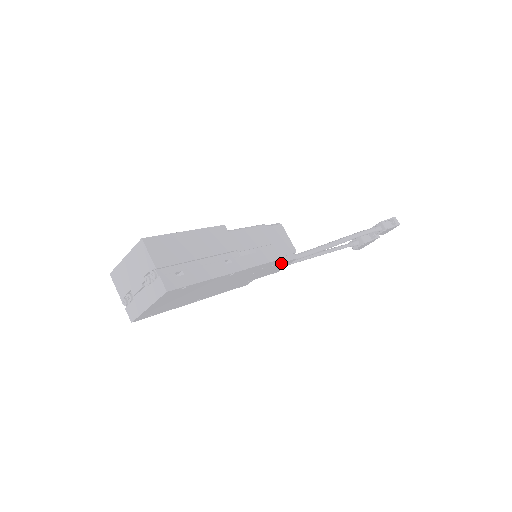
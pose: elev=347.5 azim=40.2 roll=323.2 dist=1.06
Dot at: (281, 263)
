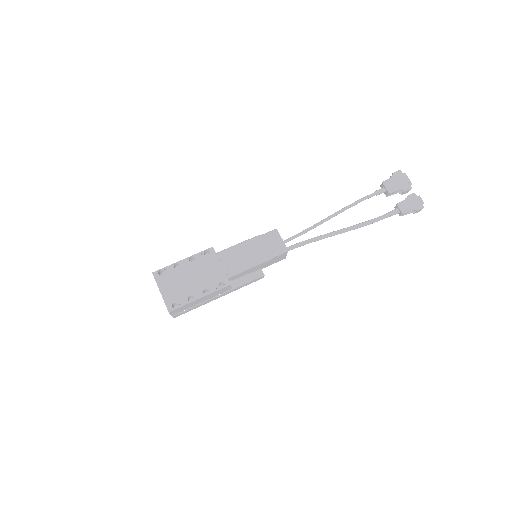
Dot at: occluded
